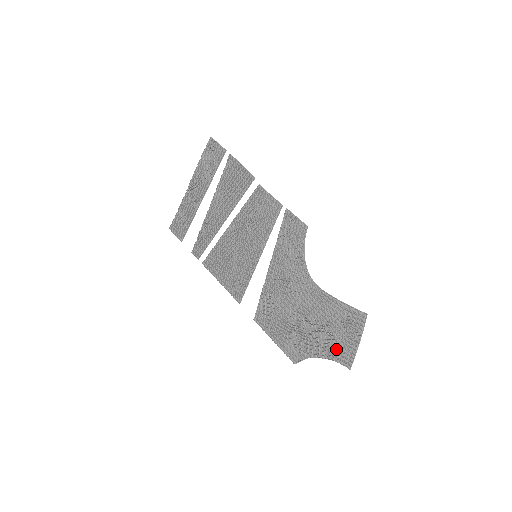
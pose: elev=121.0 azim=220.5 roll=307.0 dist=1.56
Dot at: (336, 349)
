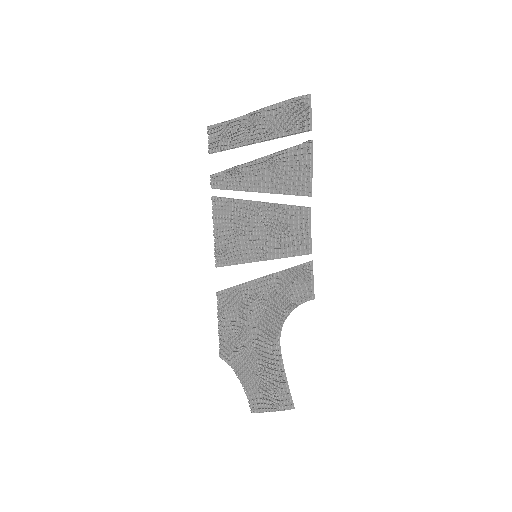
Dot at: (254, 391)
